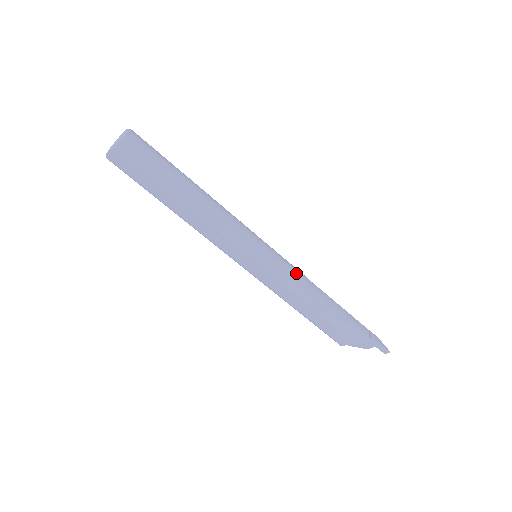
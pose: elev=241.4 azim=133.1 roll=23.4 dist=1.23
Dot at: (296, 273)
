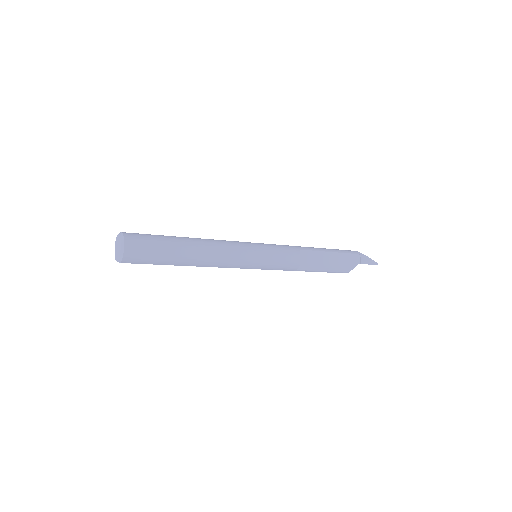
Dot at: (291, 259)
